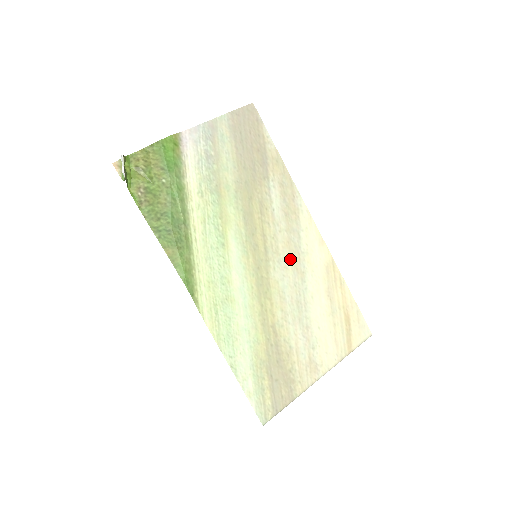
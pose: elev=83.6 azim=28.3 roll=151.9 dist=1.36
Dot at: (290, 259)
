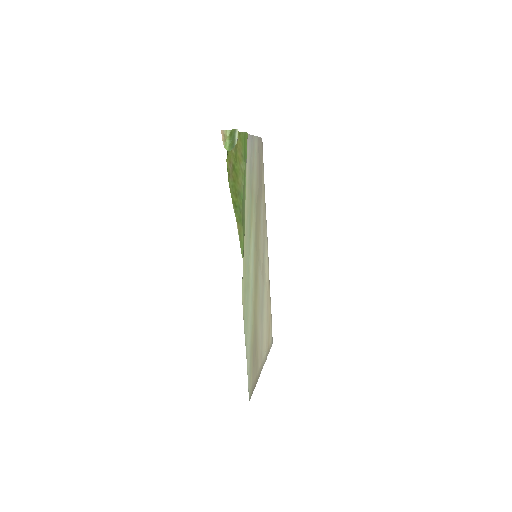
Dot at: (262, 267)
